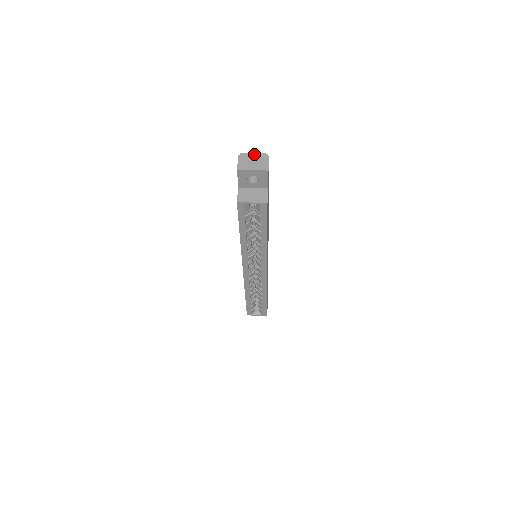
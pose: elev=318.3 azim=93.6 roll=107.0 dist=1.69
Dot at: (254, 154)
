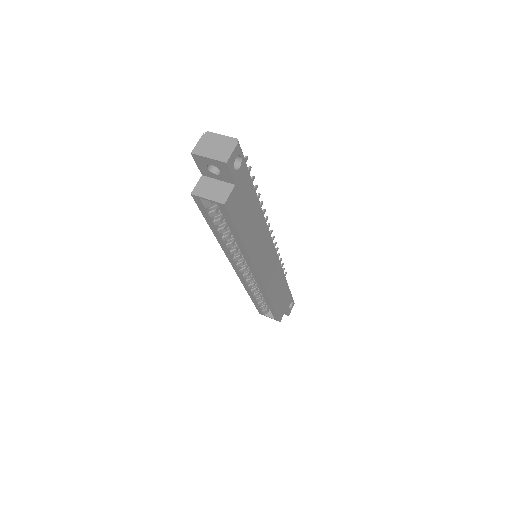
Dot at: (221, 136)
